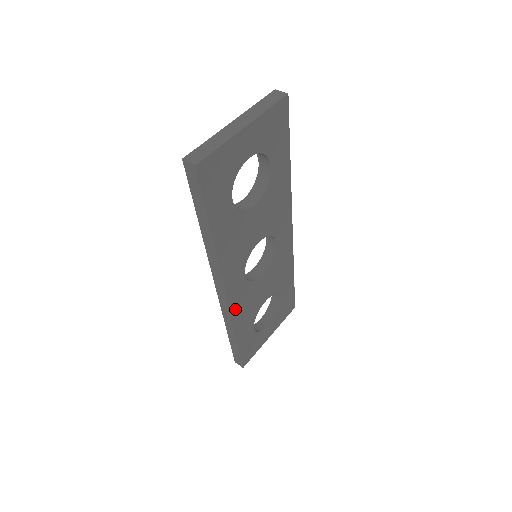
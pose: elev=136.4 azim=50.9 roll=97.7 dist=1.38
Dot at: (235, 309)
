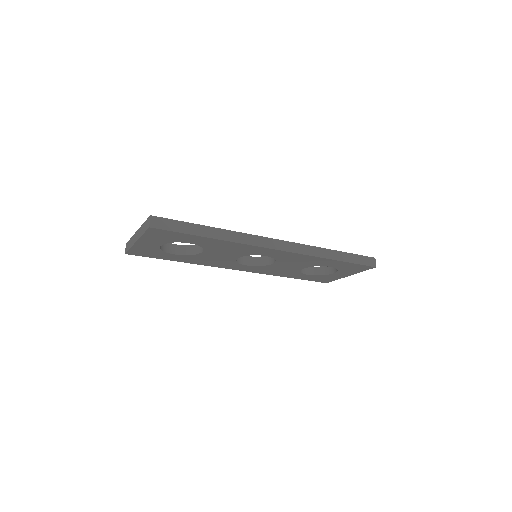
Dot at: (262, 272)
